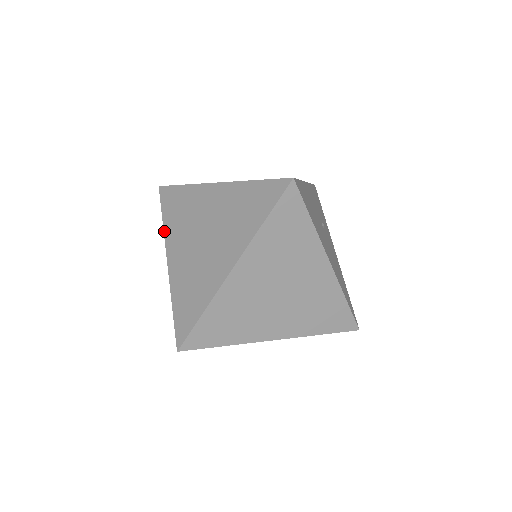
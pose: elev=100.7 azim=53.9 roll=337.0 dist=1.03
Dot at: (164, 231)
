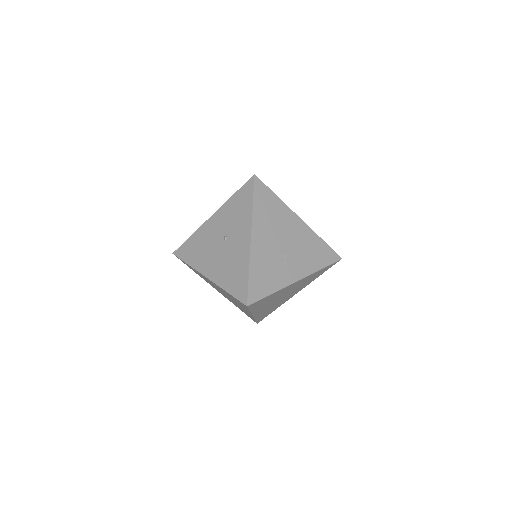
Dot at: (196, 230)
